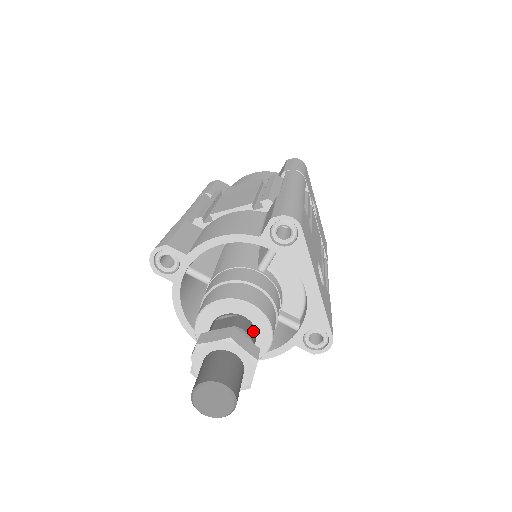
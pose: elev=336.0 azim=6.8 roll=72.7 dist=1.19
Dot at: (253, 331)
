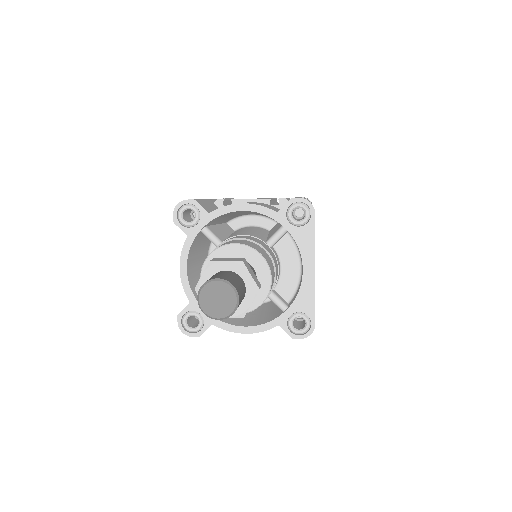
Dot at: occluded
